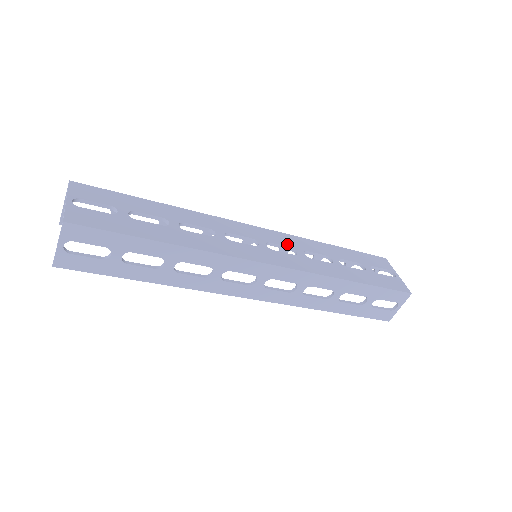
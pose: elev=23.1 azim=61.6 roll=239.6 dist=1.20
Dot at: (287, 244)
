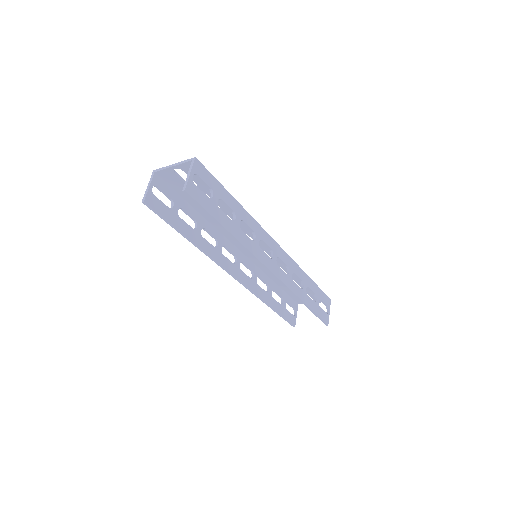
Dot at: occluded
